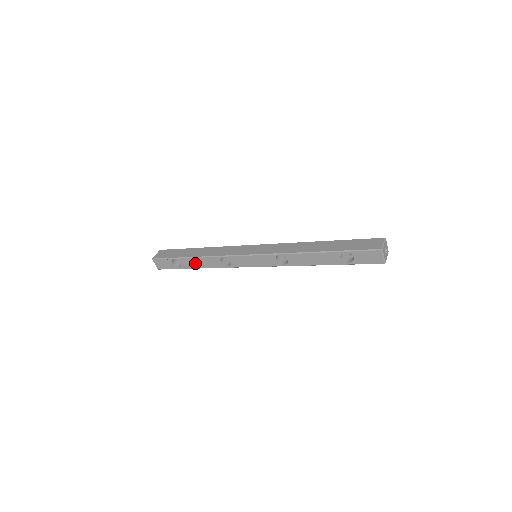
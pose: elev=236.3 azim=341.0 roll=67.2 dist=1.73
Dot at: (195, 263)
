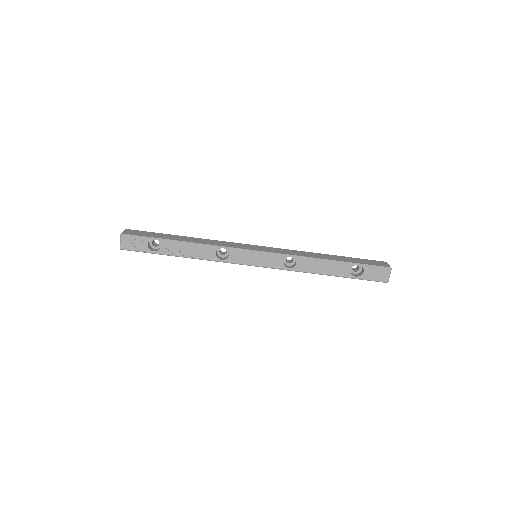
Dot at: (181, 249)
